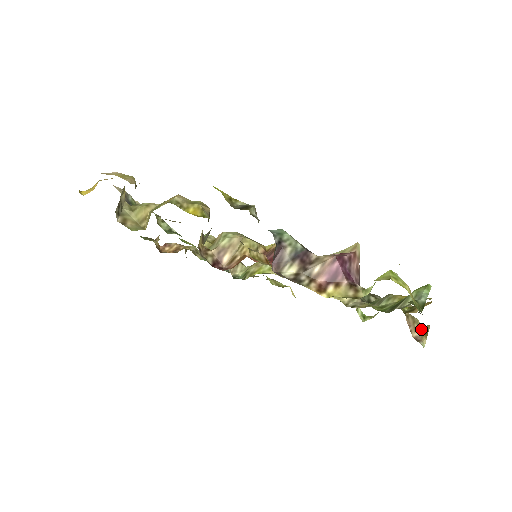
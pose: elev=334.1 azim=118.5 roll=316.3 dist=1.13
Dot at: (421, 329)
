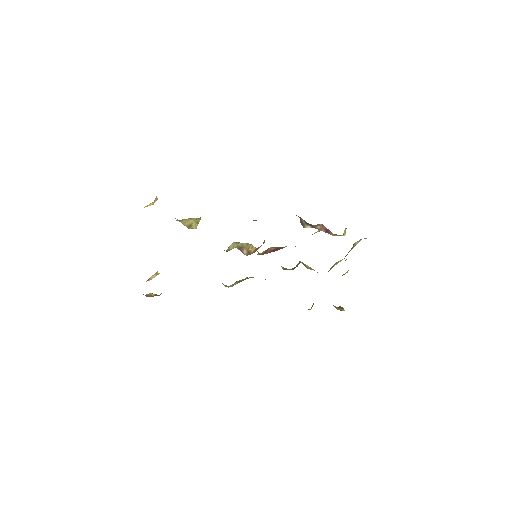
Dot at: (338, 308)
